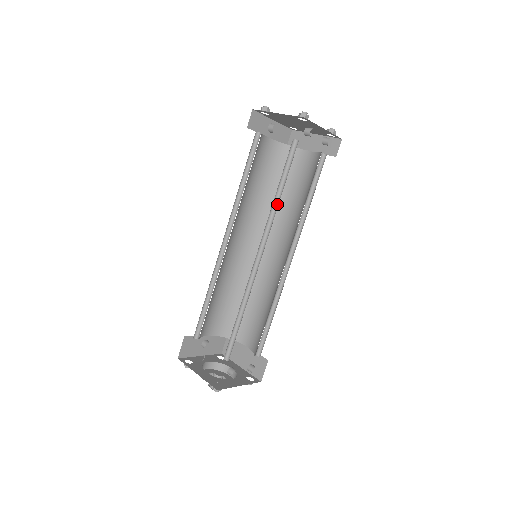
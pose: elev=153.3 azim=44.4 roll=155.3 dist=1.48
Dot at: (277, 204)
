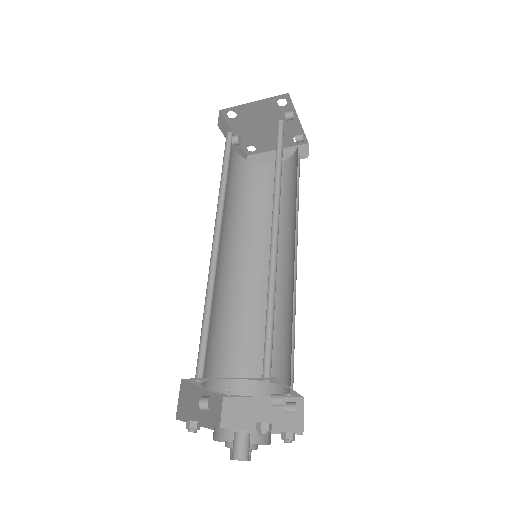
Dot at: (279, 177)
